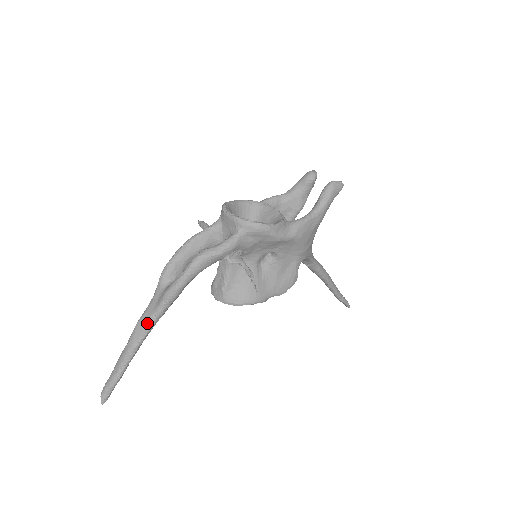
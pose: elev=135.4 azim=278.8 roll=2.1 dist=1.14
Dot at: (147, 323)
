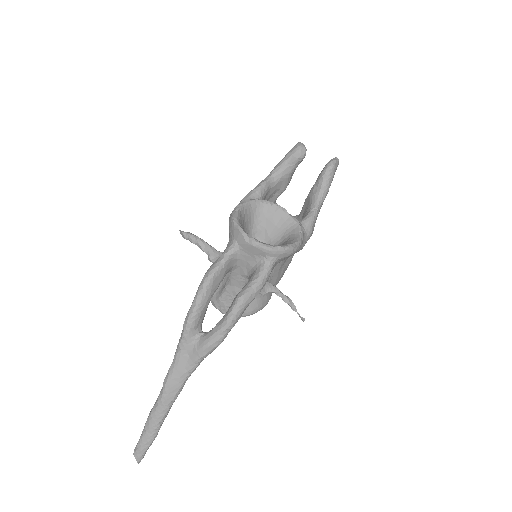
Dot at: (181, 381)
